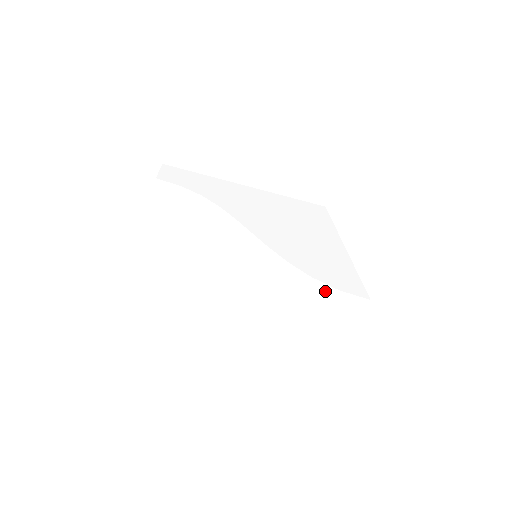
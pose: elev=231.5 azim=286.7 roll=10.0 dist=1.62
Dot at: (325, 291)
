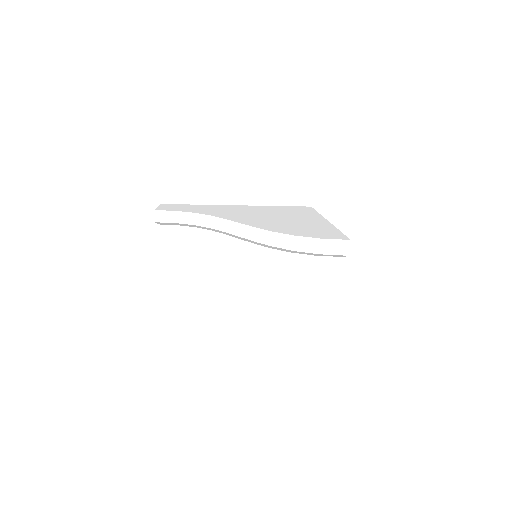
Dot at: (309, 244)
